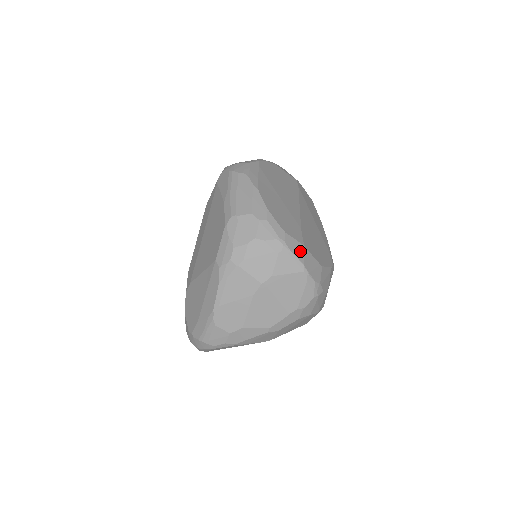
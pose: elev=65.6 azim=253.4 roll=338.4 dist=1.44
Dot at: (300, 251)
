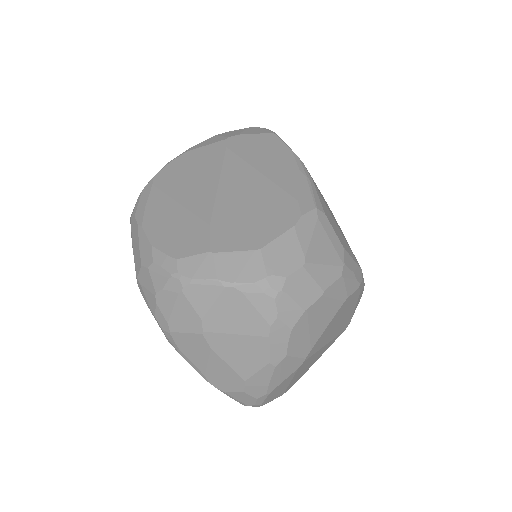
Dot at: (206, 266)
